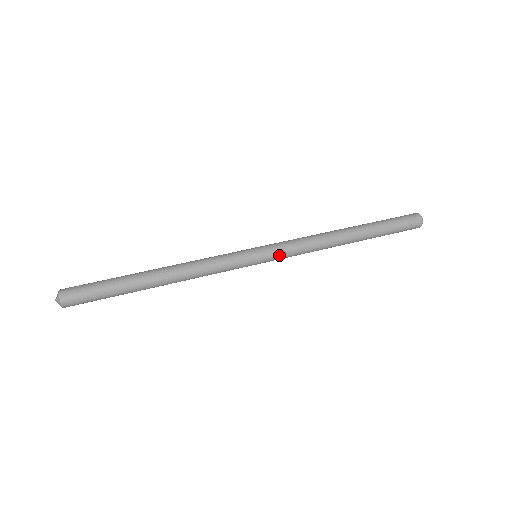
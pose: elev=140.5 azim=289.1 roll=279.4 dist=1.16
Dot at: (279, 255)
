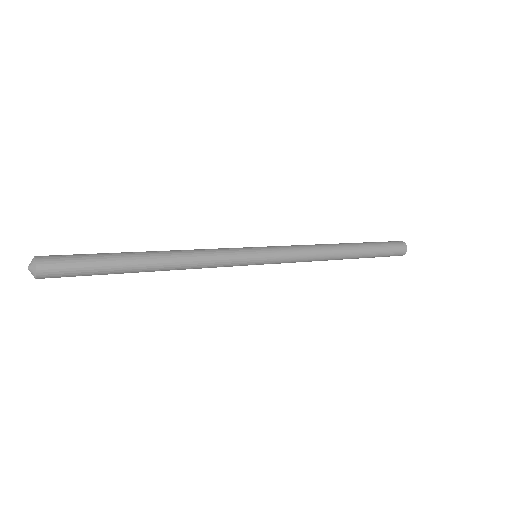
Dot at: (280, 258)
